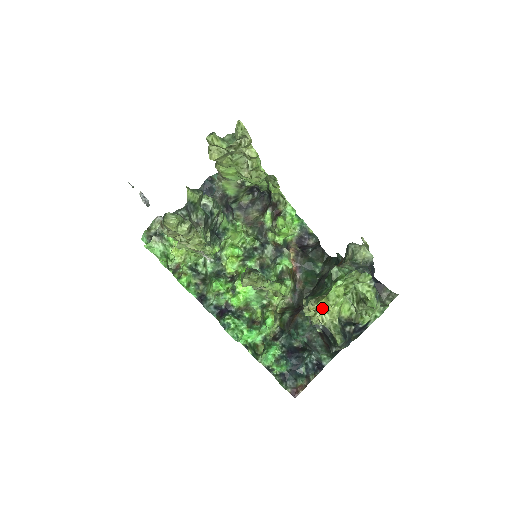
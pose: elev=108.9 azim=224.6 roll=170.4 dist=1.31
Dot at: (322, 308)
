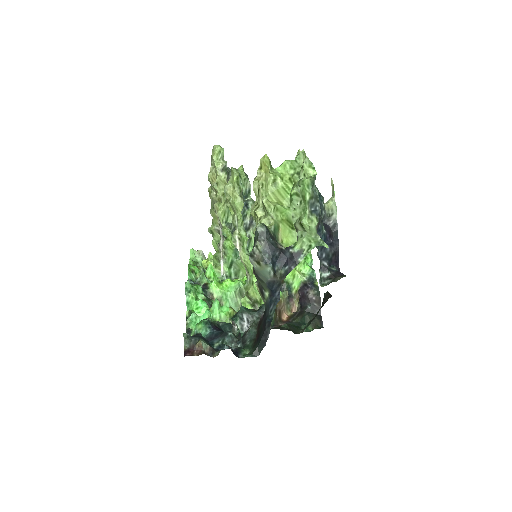
Dot at: (263, 179)
